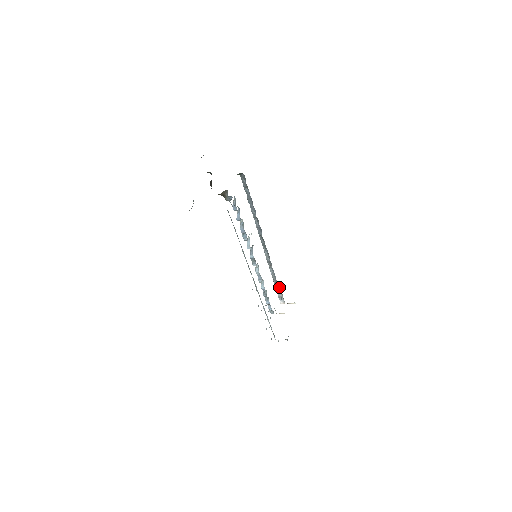
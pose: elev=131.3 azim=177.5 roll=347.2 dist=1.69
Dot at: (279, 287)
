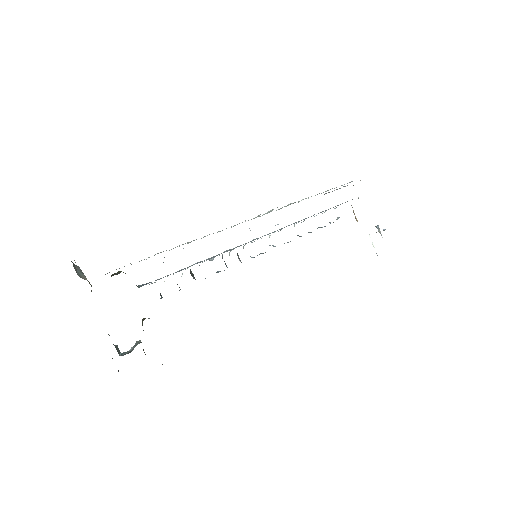
Dot at: (325, 193)
